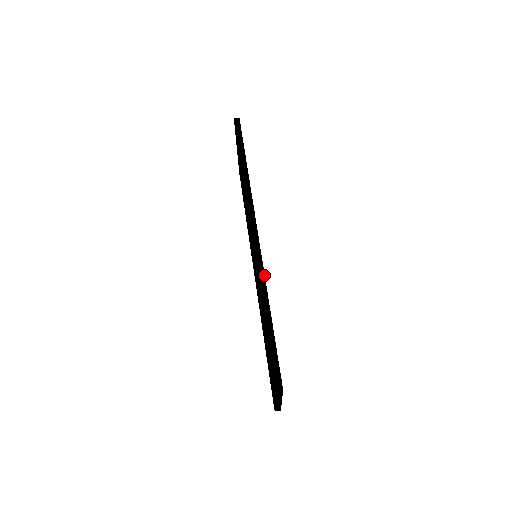
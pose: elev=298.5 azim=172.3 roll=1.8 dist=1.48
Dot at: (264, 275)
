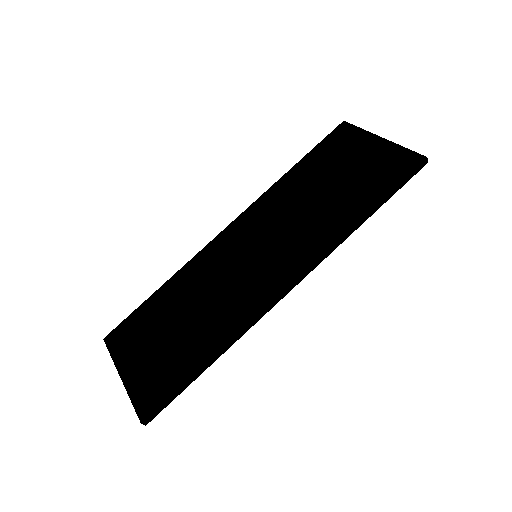
Dot at: occluded
